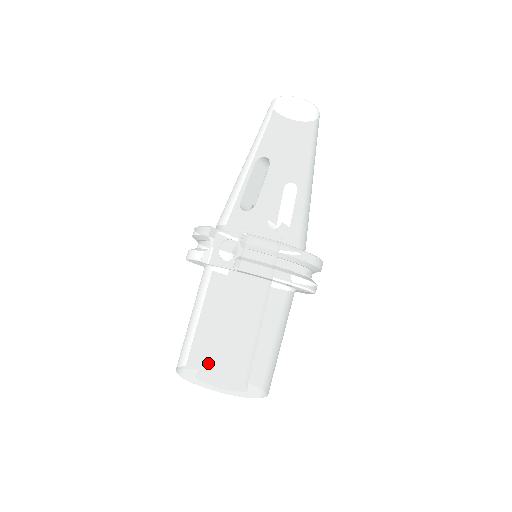
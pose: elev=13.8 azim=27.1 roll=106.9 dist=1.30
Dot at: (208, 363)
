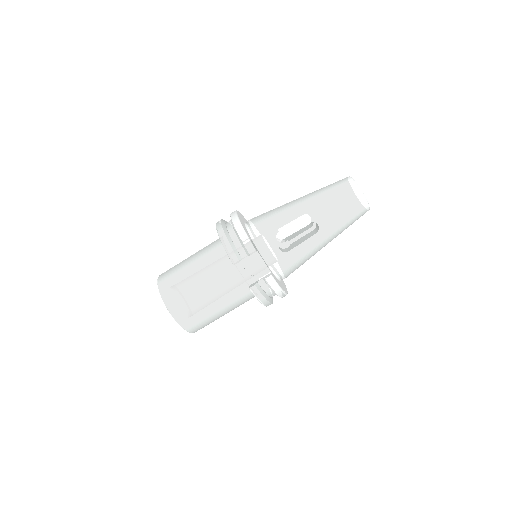
Dot at: (189, 312)
